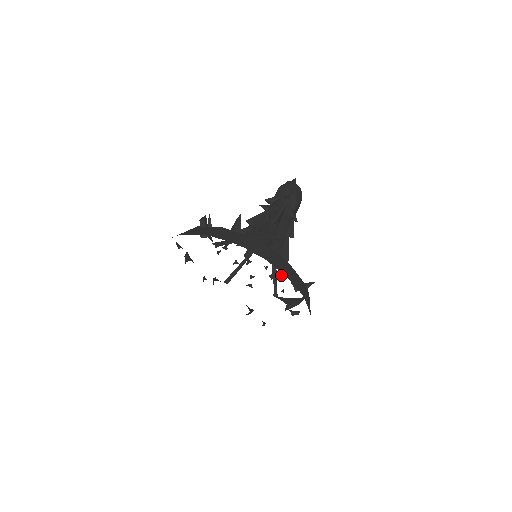
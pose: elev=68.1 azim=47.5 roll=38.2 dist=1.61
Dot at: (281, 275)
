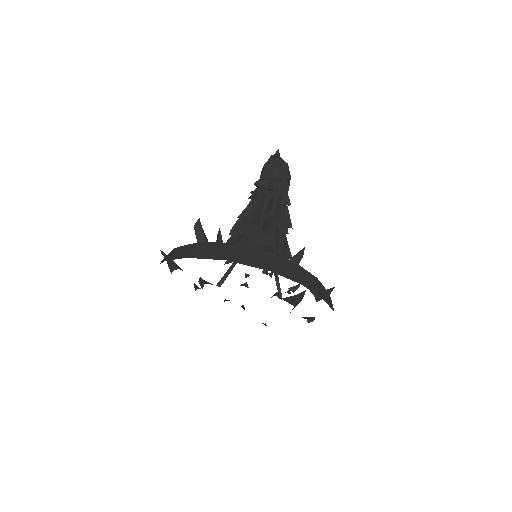
Dot at: occluded
